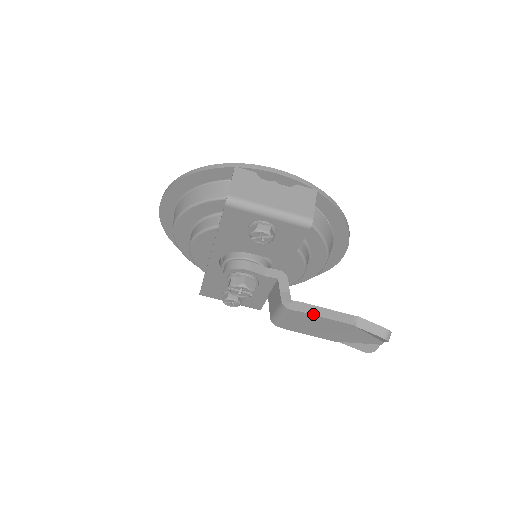
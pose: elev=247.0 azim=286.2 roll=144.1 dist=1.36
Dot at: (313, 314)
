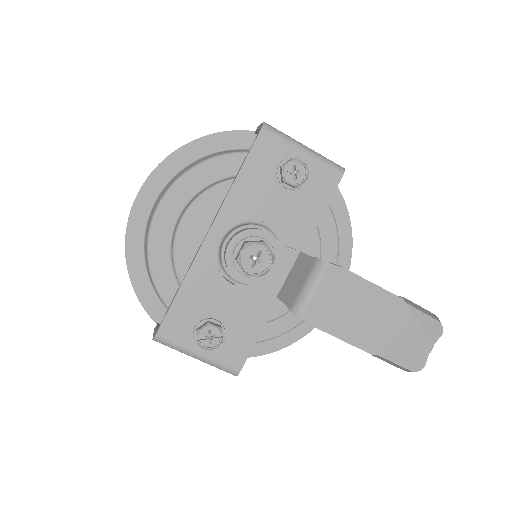
Dot at: (357, 275)
